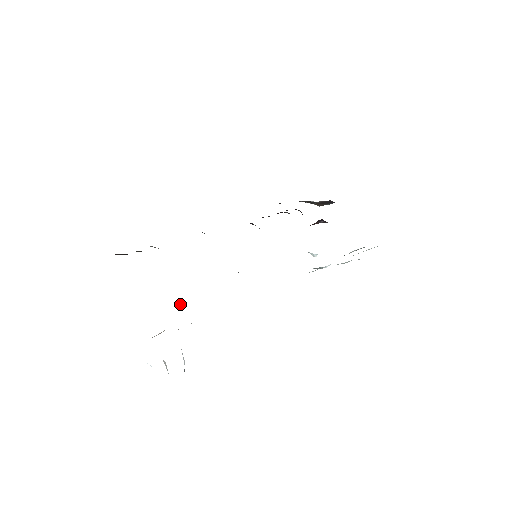
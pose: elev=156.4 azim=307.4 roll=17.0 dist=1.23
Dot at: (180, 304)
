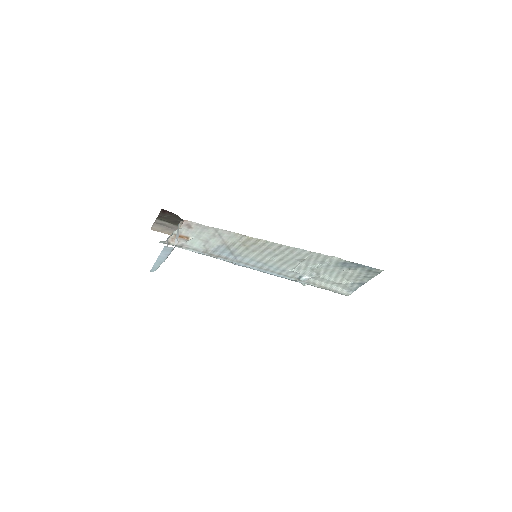
Dot at: occluded
